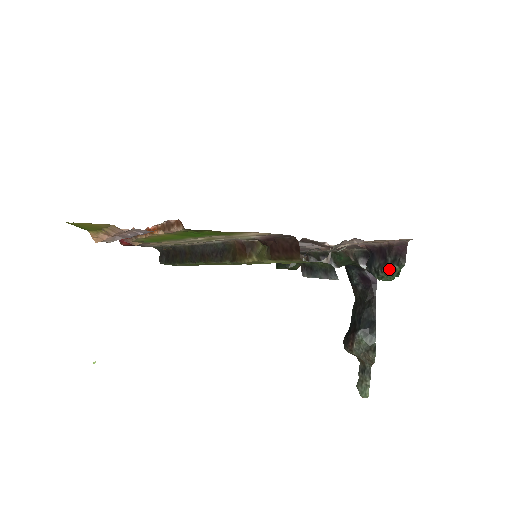
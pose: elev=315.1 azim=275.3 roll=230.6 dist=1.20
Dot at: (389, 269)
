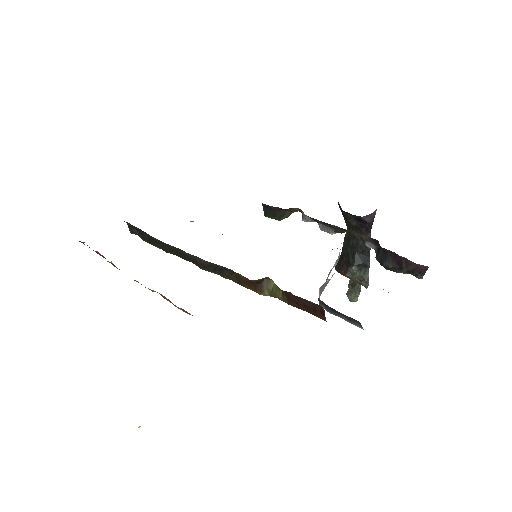
Dot at: (403, 273)
